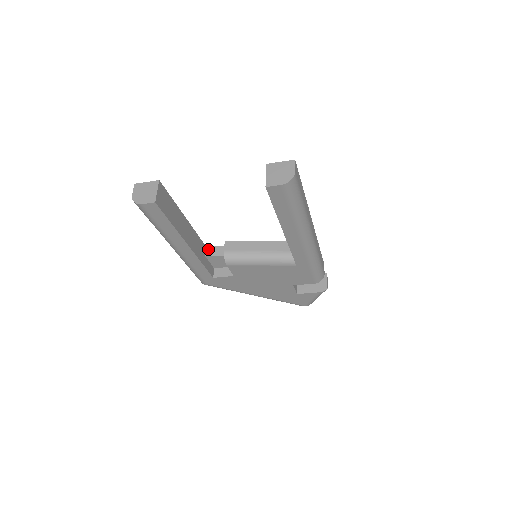
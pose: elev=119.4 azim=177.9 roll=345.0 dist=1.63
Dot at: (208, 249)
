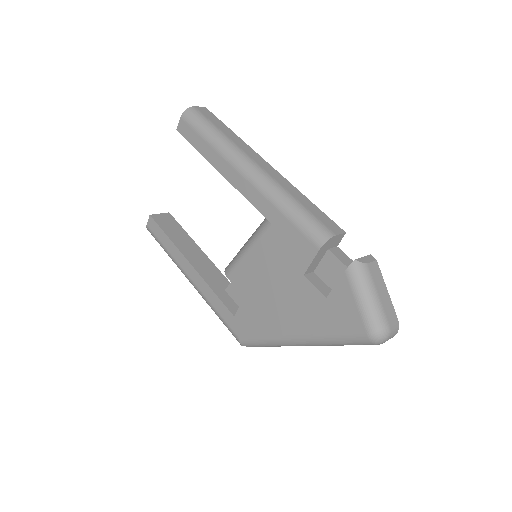
Dot at: occluded
